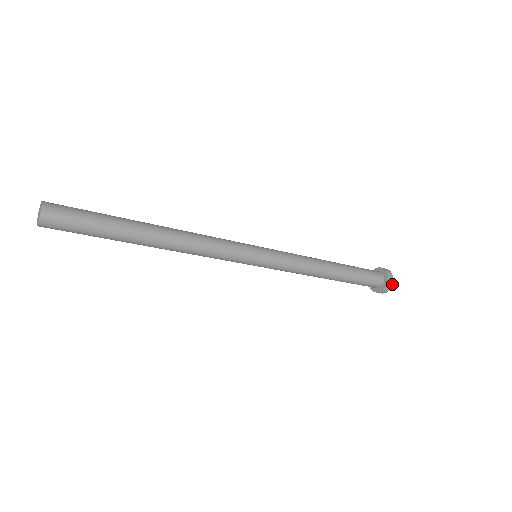
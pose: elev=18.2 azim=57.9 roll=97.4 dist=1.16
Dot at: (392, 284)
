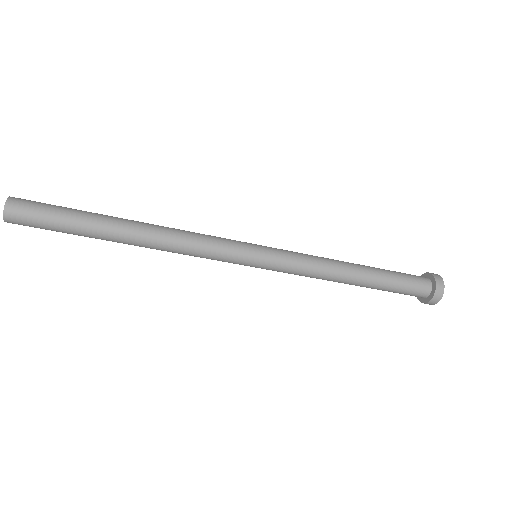
Dot at: (440, 298)
